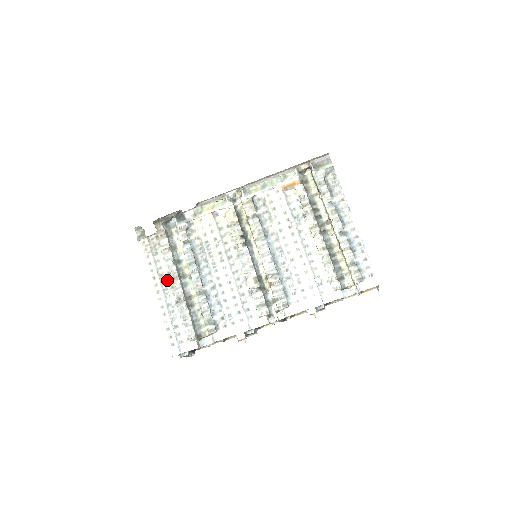
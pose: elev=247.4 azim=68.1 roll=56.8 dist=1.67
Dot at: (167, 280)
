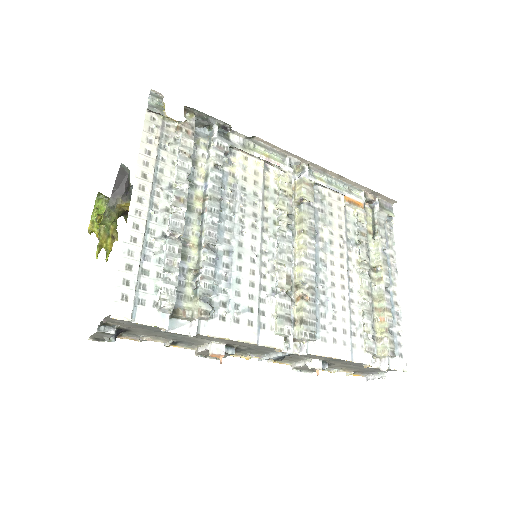
Dot at: (164, 194)
